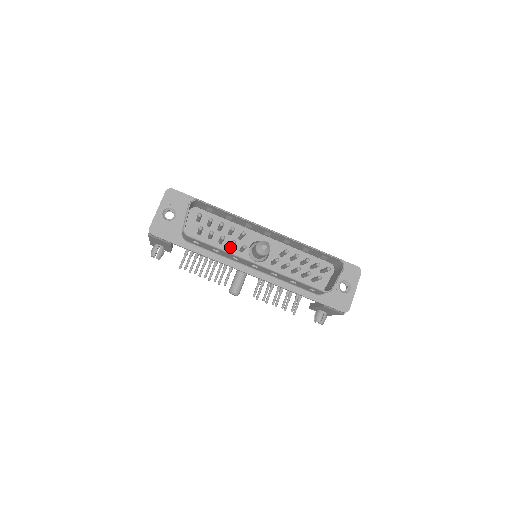
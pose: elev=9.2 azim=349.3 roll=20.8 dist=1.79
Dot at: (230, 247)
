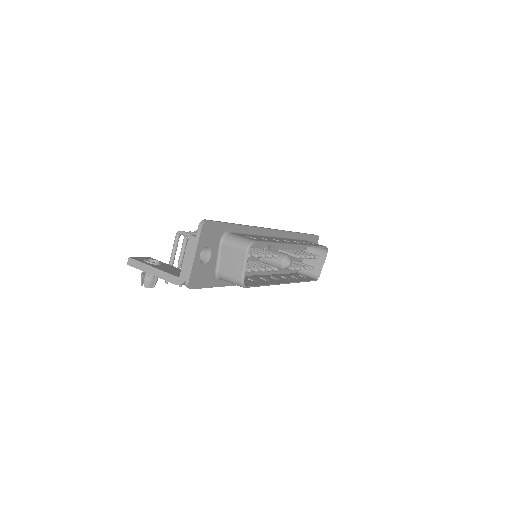
Dot at: occluded
